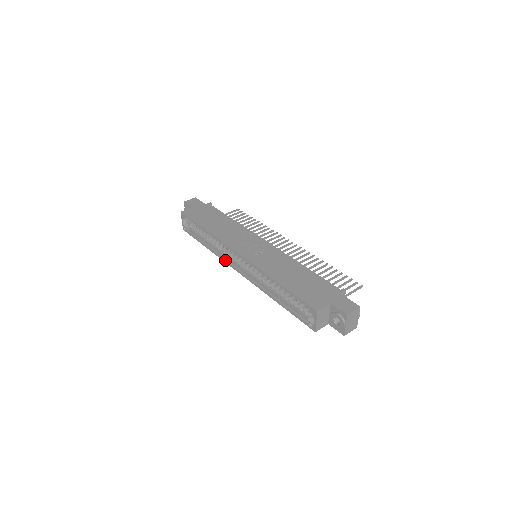
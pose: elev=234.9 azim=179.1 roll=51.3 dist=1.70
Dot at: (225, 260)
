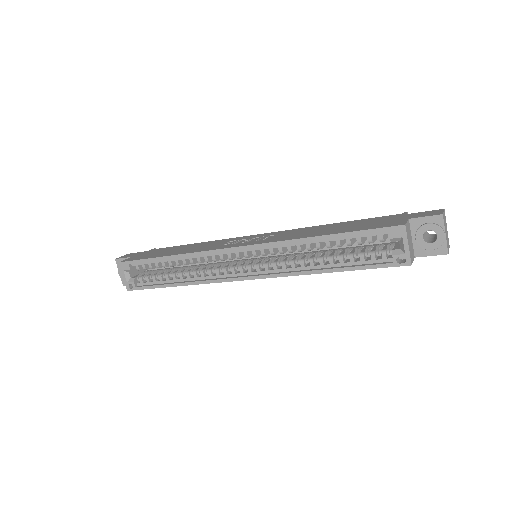
Dot at: (215, 279)
